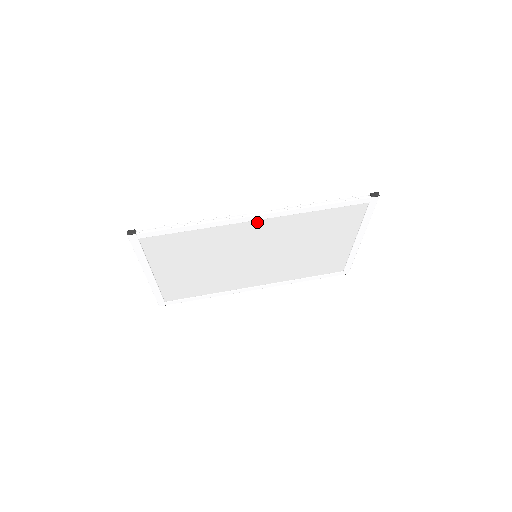
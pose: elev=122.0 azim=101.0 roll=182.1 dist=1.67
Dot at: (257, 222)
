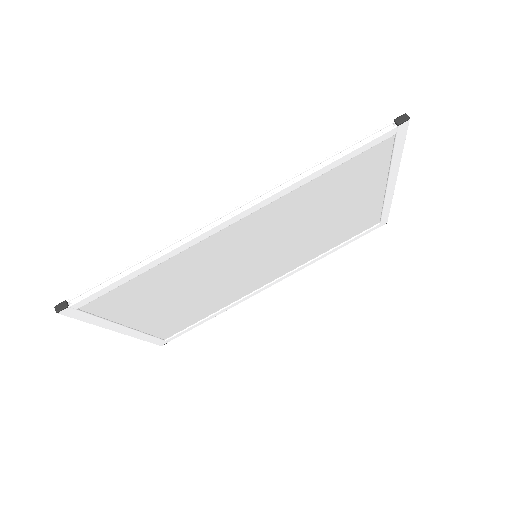
Dot at: (237, 223)
